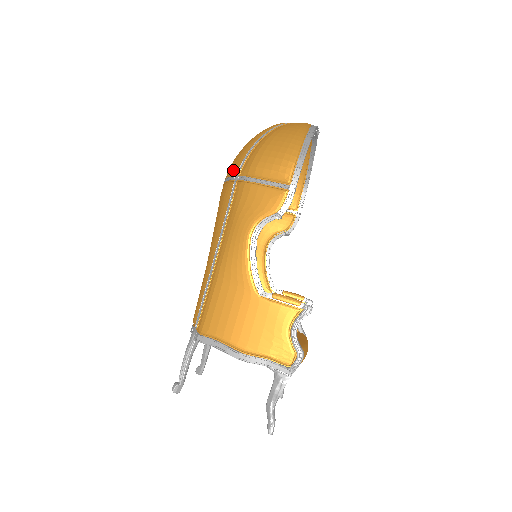
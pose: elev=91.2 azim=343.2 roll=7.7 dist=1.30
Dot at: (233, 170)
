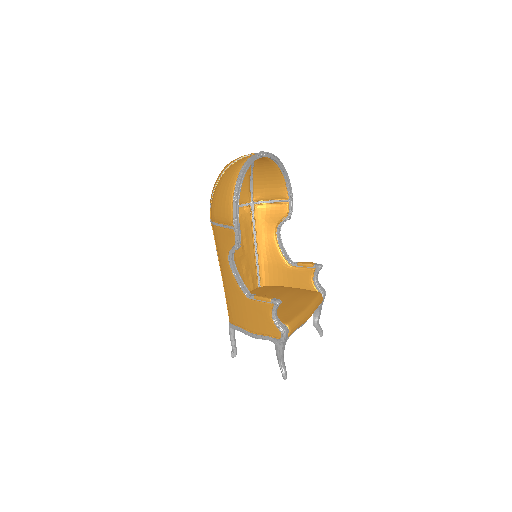
Dot at: occluded
